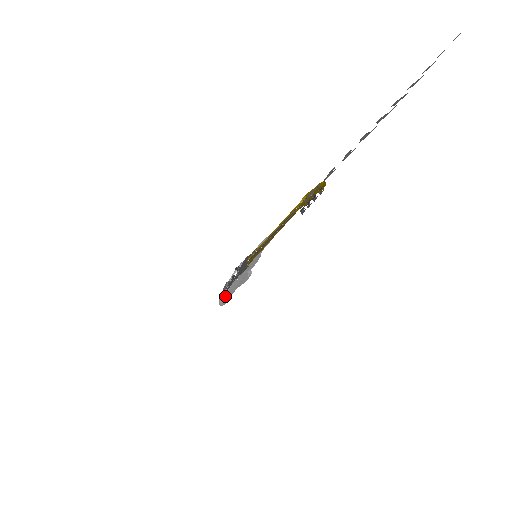
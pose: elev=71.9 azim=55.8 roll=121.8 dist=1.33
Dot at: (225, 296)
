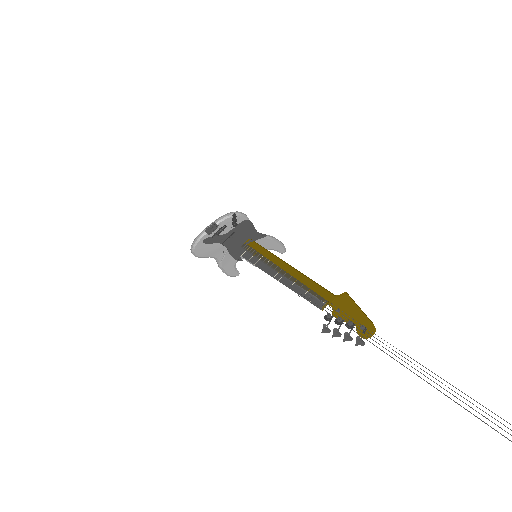
Dot at: (204, 234)
